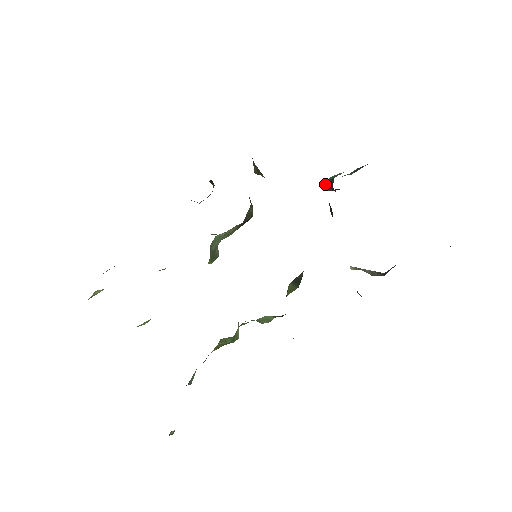
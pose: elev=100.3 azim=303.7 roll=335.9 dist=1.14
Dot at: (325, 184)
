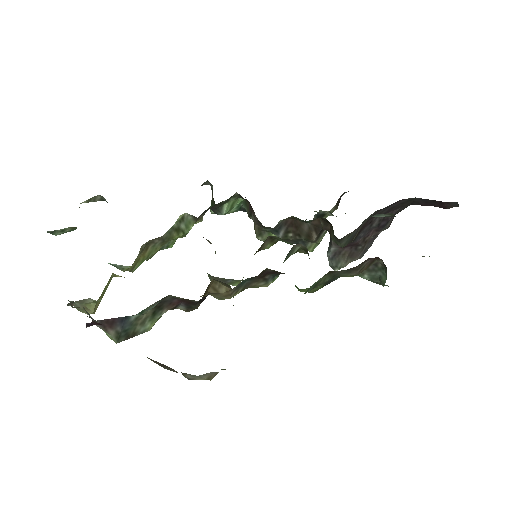
Dot at: occluded
